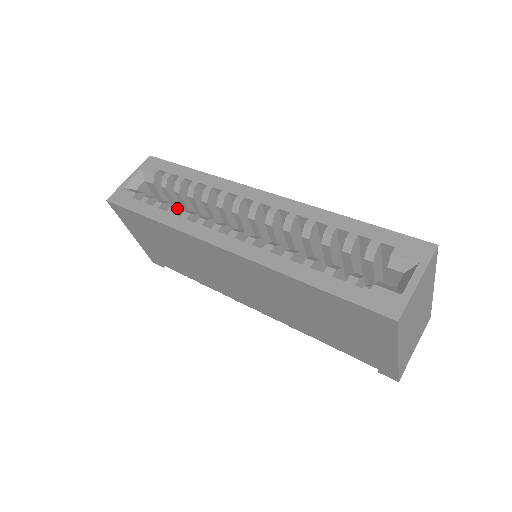
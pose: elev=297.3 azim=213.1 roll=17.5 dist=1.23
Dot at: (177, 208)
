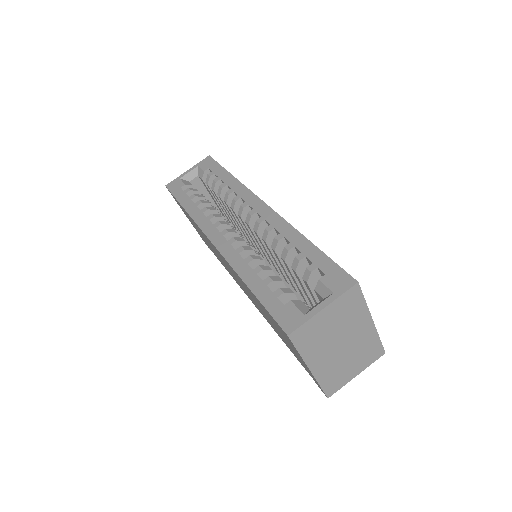
Dot at: (203, 202)
